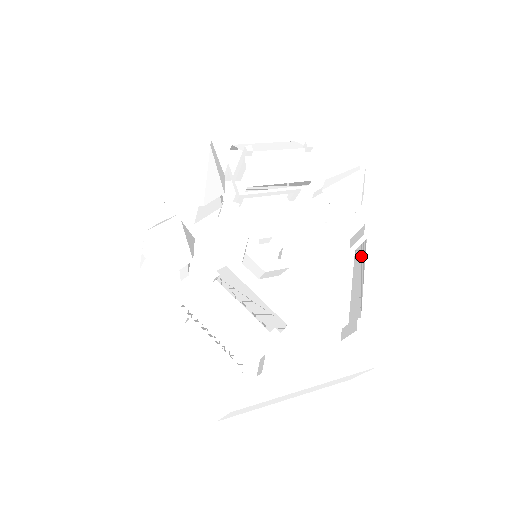
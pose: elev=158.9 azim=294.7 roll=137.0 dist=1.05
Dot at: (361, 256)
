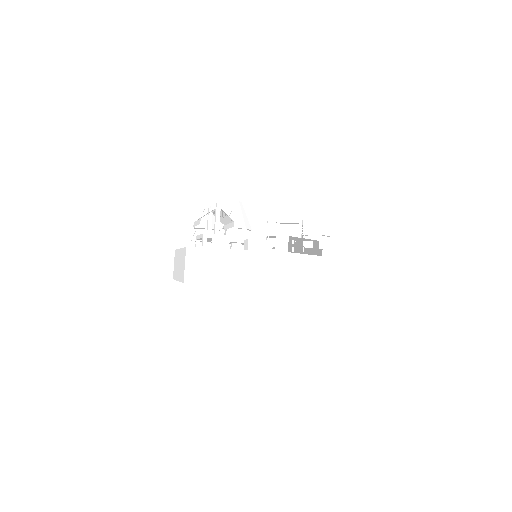
Dot at: (316, 246)
